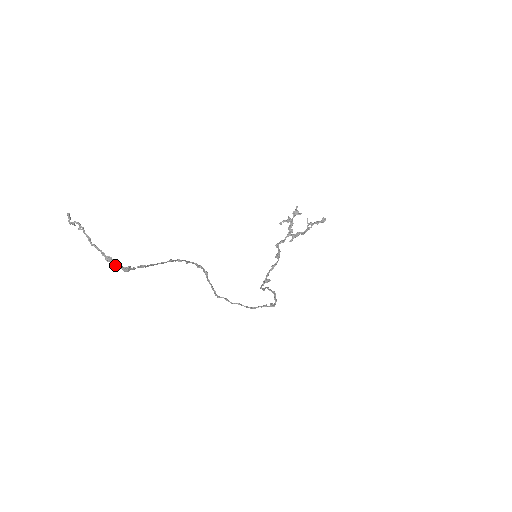
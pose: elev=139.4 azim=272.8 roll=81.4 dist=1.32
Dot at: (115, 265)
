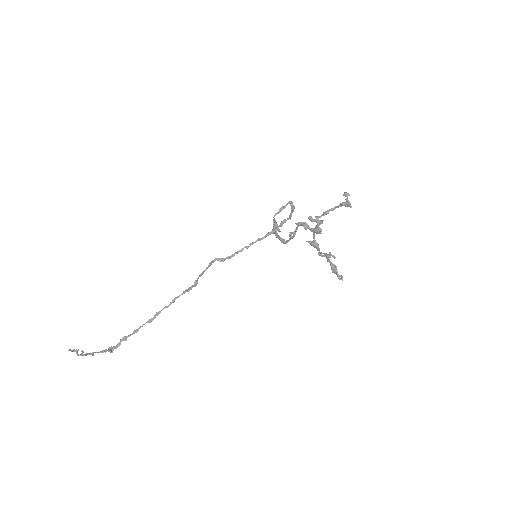
Dot at: (116, 347)
